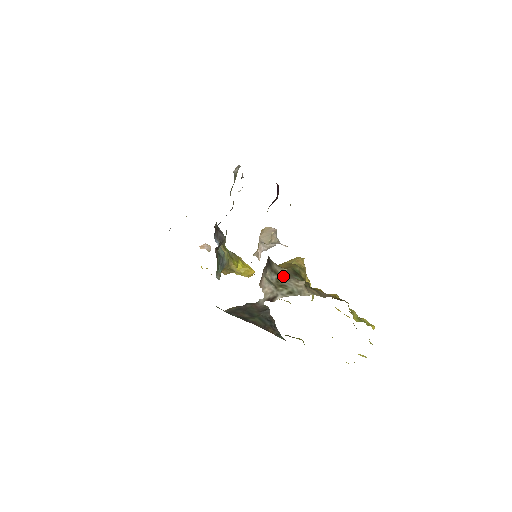
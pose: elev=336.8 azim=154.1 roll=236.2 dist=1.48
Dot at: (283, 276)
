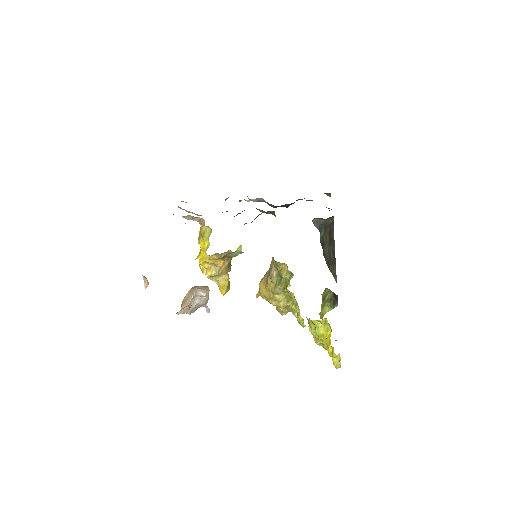
Dot at: occluded
